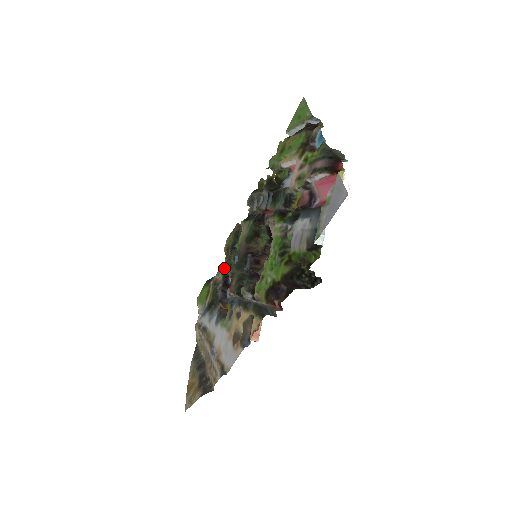
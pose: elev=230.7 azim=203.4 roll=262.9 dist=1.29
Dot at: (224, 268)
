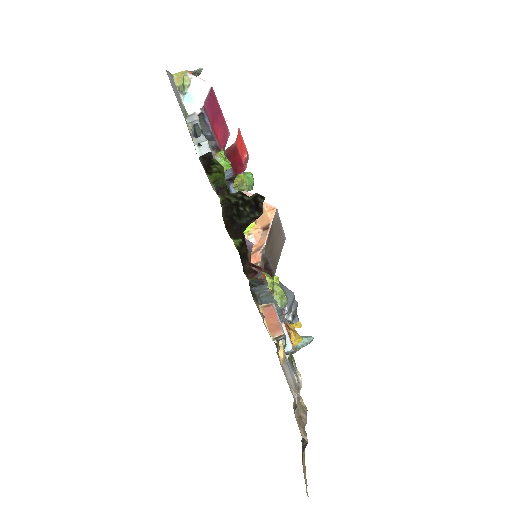
Dot at: occluded
